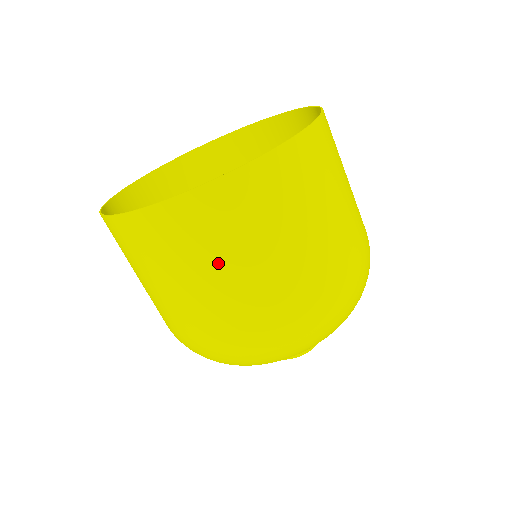
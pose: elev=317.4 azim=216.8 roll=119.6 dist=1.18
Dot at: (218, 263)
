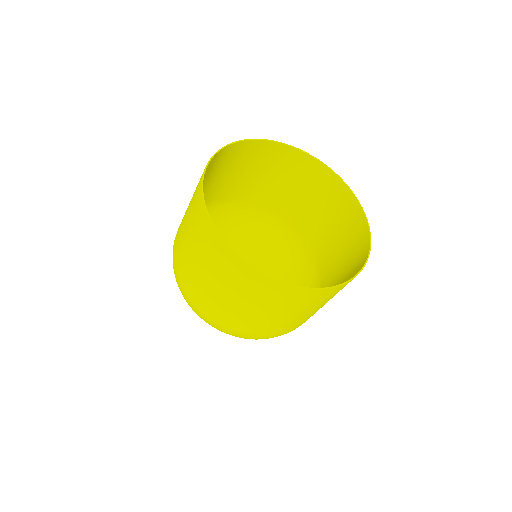
Dot at: occluded
